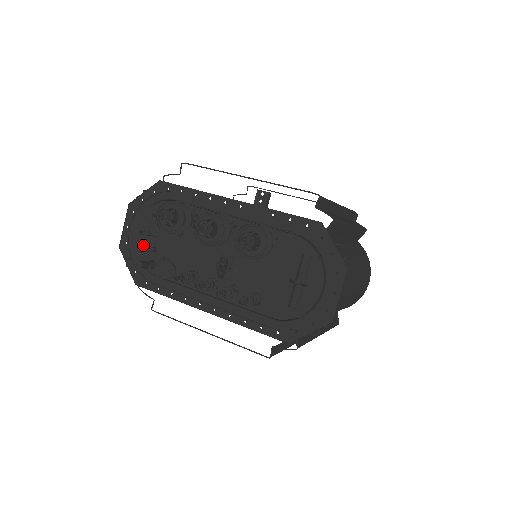
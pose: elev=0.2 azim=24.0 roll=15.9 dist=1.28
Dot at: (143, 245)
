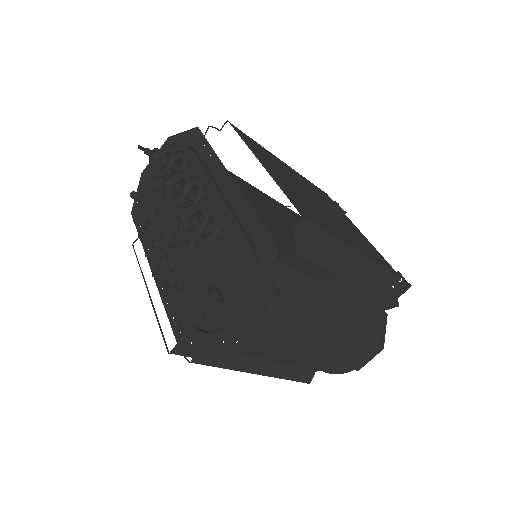
Dot at: (155, 181)
